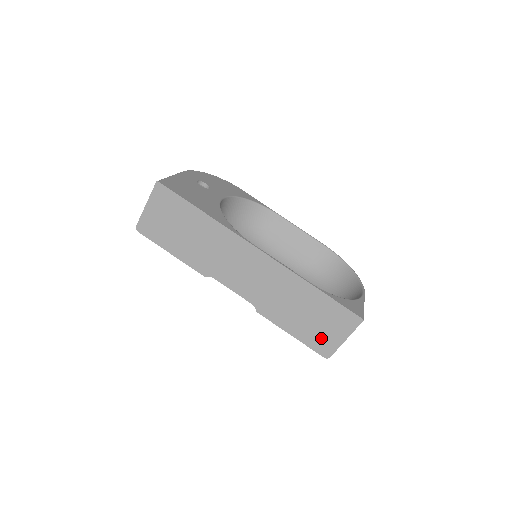
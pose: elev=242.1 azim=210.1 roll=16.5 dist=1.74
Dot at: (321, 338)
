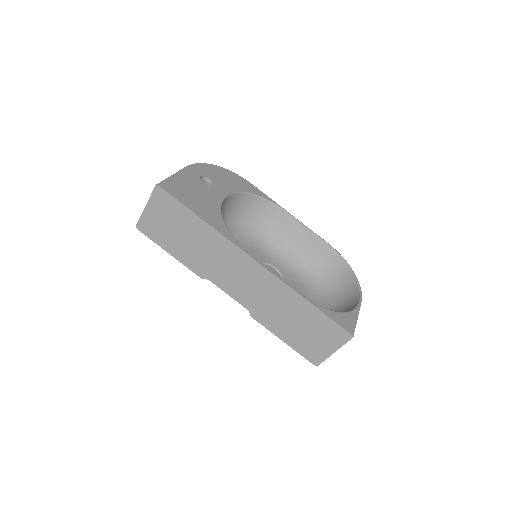
Dot at: (311, 347)
